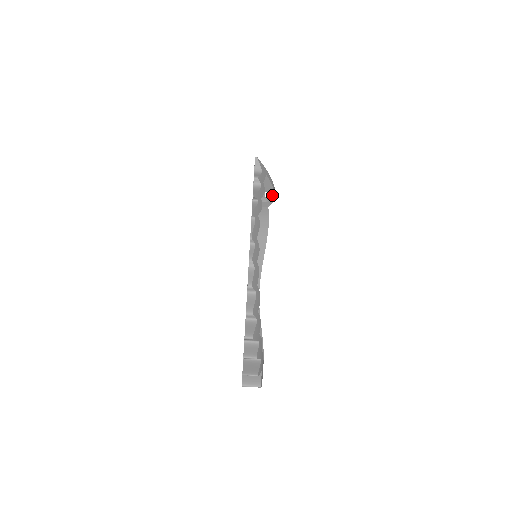
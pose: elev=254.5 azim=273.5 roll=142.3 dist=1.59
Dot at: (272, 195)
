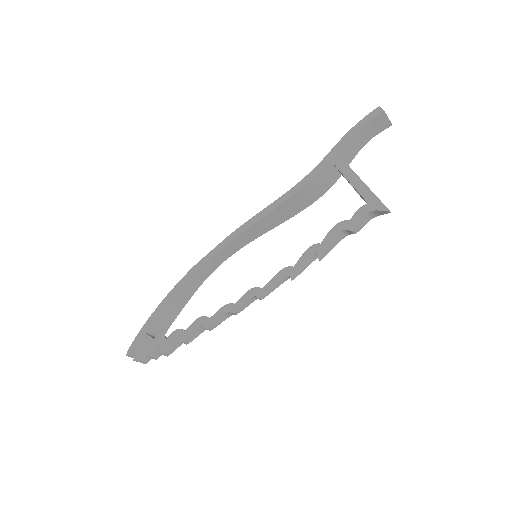
Dot at: occluded
